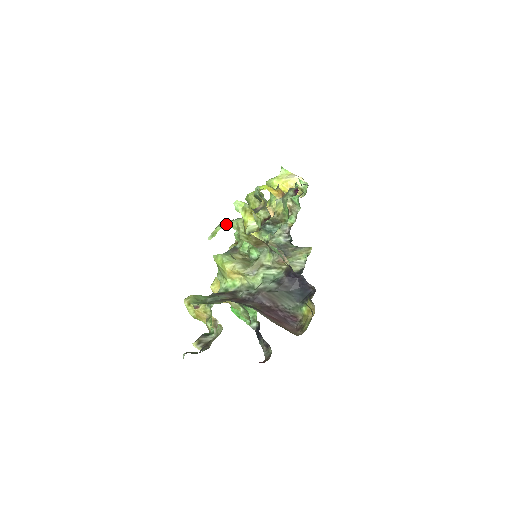
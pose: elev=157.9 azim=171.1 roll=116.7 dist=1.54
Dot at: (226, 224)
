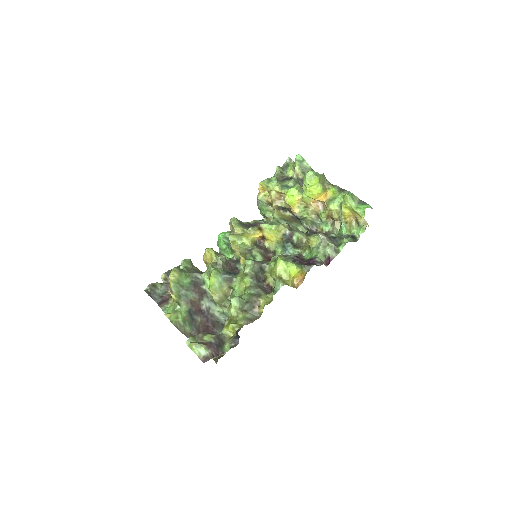
Dot at: (199, 356)
